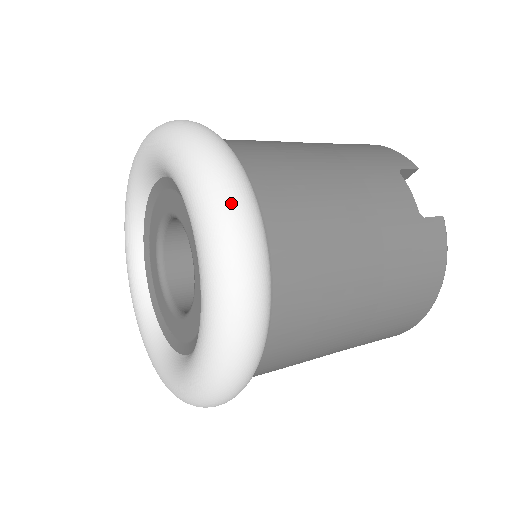
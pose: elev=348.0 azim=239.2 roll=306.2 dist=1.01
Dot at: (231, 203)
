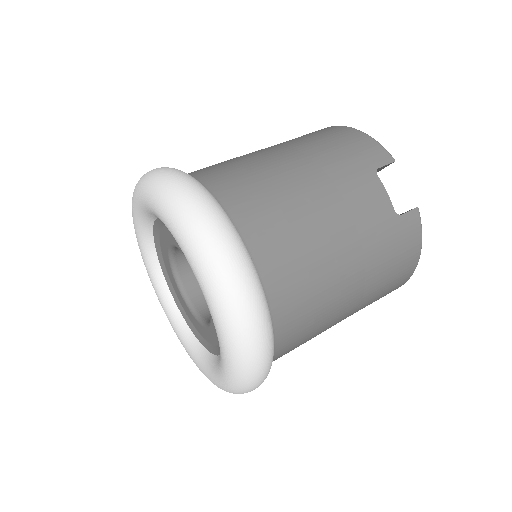
Dot at: (230, 277)
